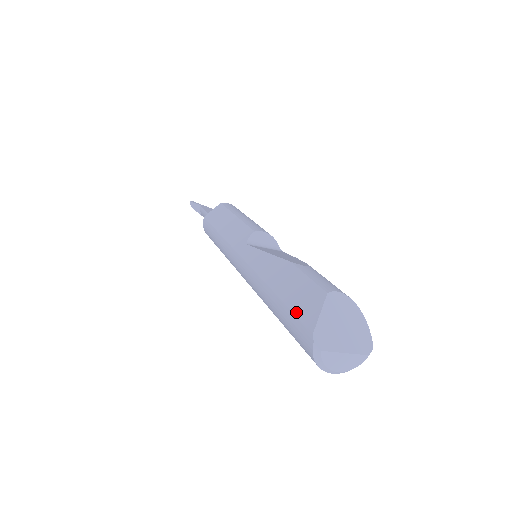
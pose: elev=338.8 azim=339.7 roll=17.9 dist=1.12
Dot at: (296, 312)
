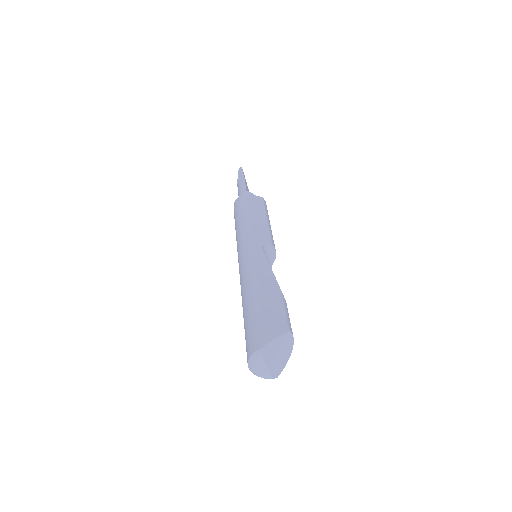
Dot at: (265, 322)
